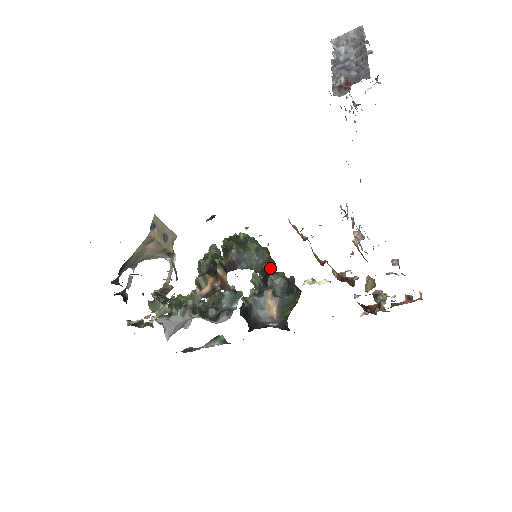
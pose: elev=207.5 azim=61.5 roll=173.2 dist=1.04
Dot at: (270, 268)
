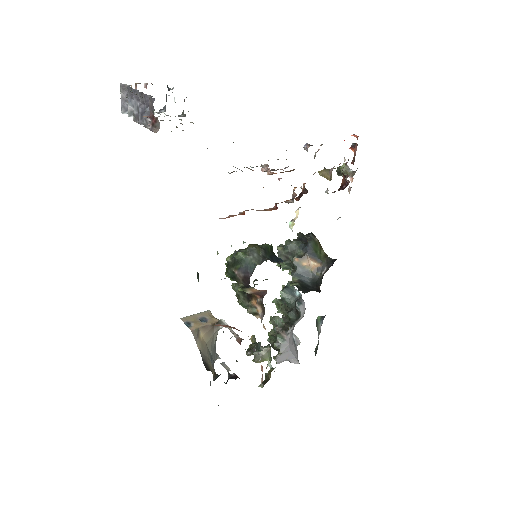
Dot at: (267, 250)
